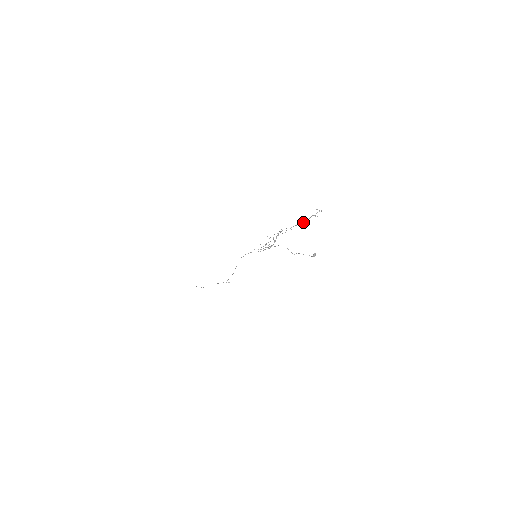
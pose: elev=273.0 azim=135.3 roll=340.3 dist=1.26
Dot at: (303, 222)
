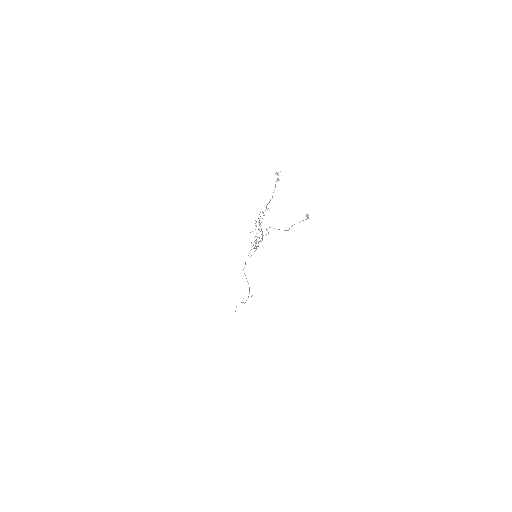
Dot at: occluded
